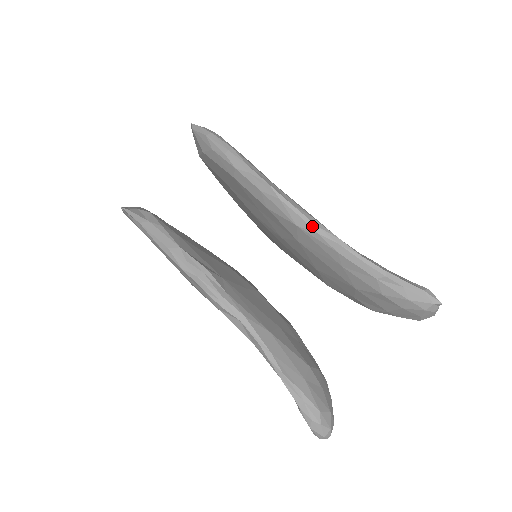
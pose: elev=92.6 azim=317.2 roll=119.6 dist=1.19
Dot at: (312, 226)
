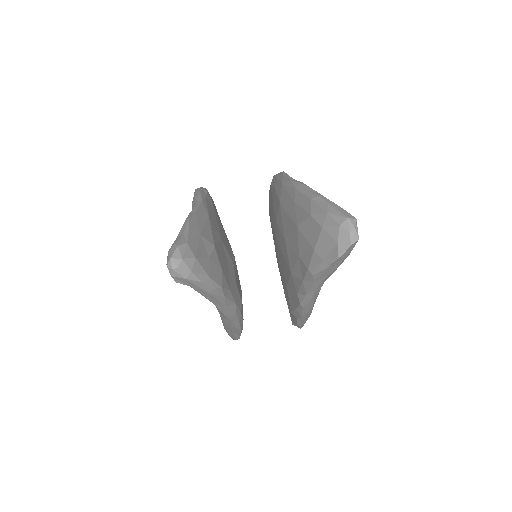
Dot at: (290, 179)
